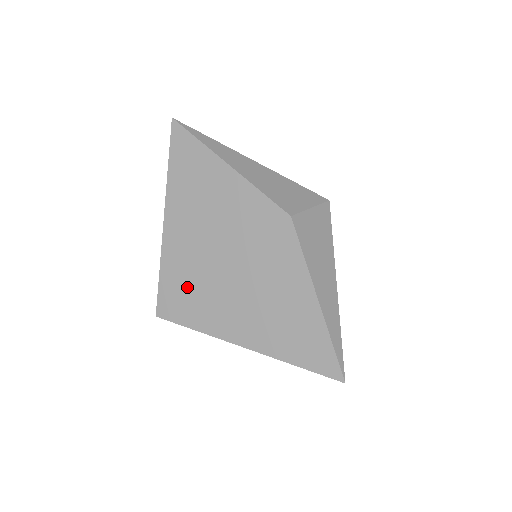
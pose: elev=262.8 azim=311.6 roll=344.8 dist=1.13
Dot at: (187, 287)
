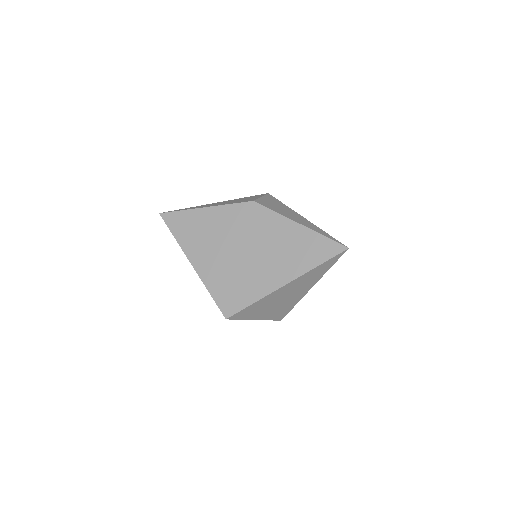
Dot at: (231, 285)
